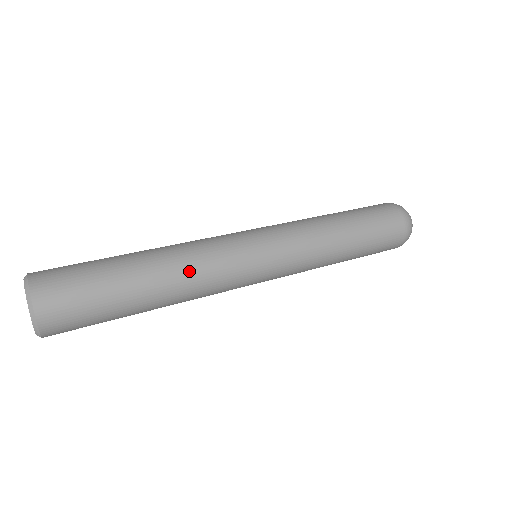
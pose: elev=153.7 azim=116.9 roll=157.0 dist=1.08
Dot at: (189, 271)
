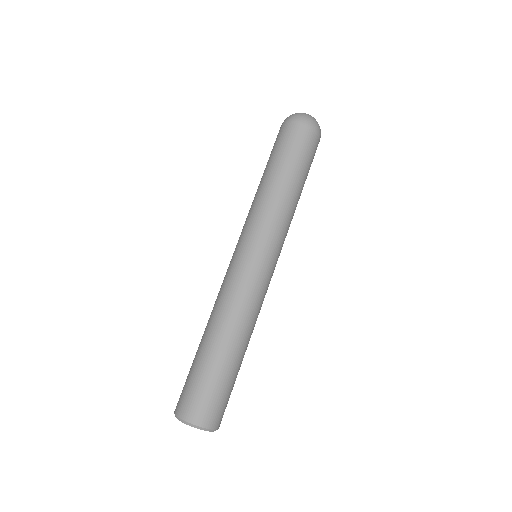
Dot at: occluded
